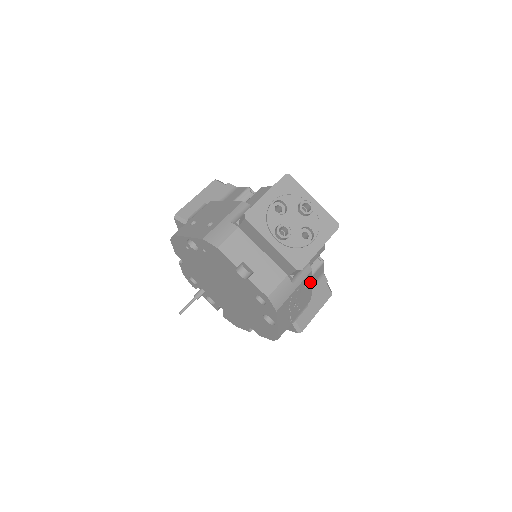
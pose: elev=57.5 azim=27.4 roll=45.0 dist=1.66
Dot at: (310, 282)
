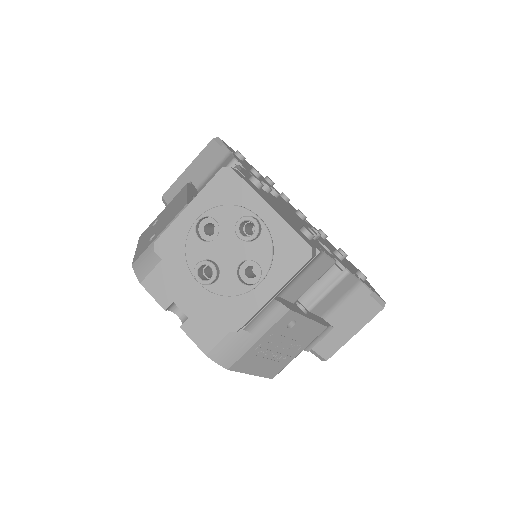
Dot at: (301, 318)
